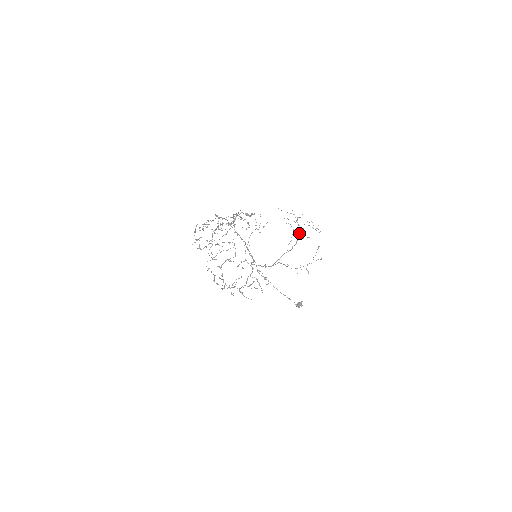
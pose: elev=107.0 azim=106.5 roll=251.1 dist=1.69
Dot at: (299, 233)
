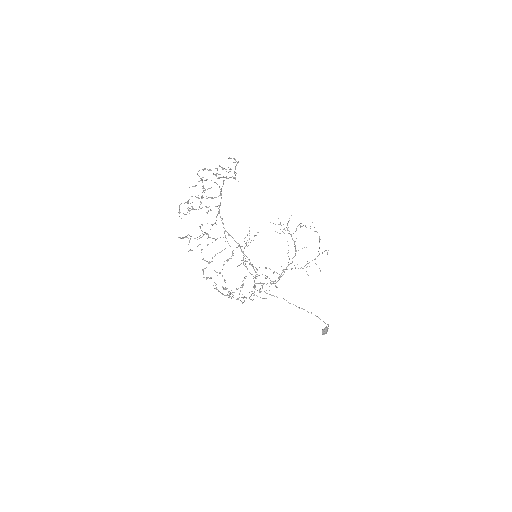
Dot at: (294, 243)
